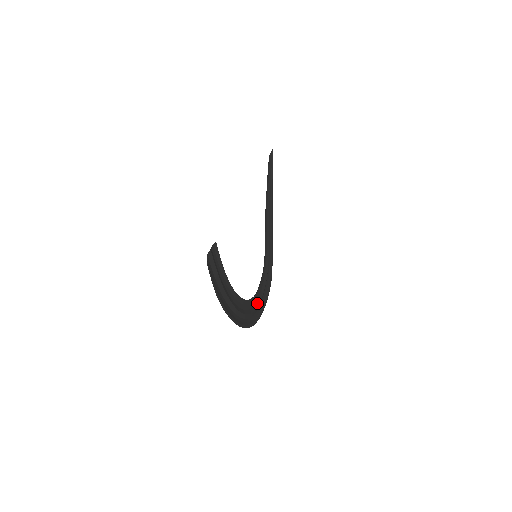
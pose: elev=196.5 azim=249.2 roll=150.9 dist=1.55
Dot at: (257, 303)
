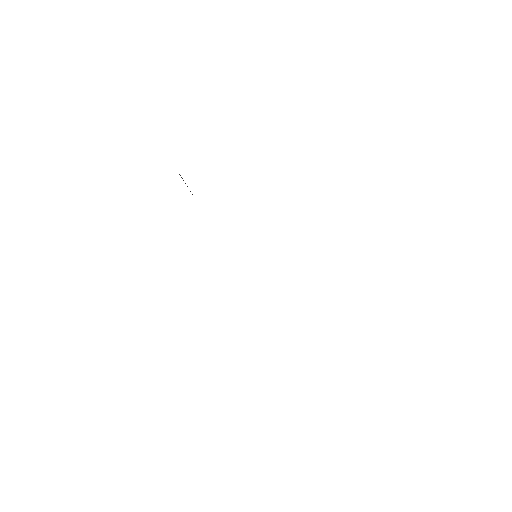
Dot at: occluded
